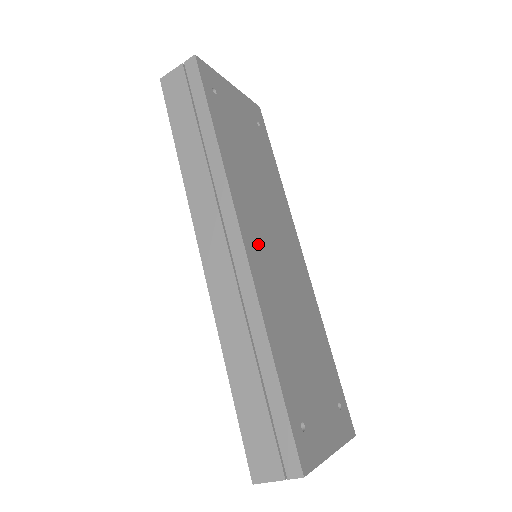
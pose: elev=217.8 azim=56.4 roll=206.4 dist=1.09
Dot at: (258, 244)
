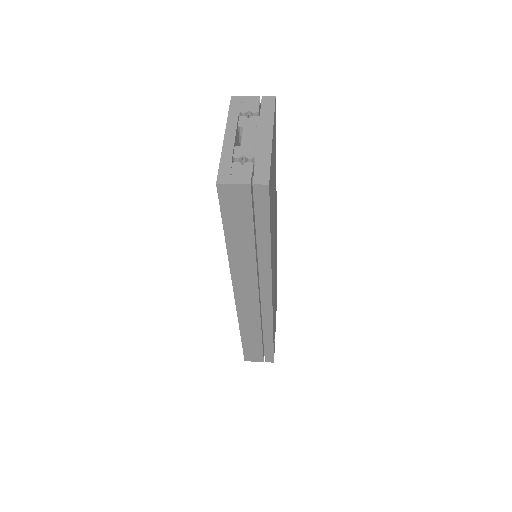
Dot at: (273, 281)
